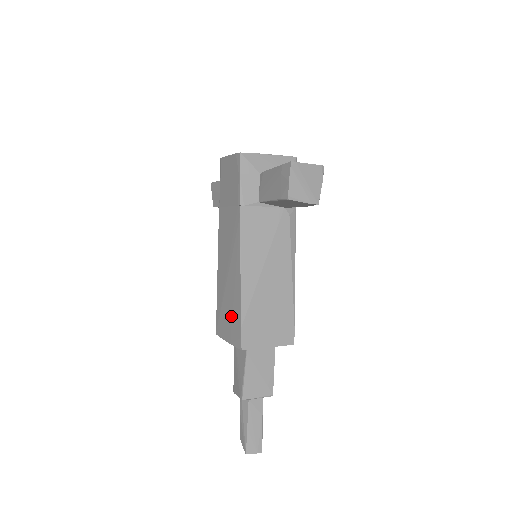
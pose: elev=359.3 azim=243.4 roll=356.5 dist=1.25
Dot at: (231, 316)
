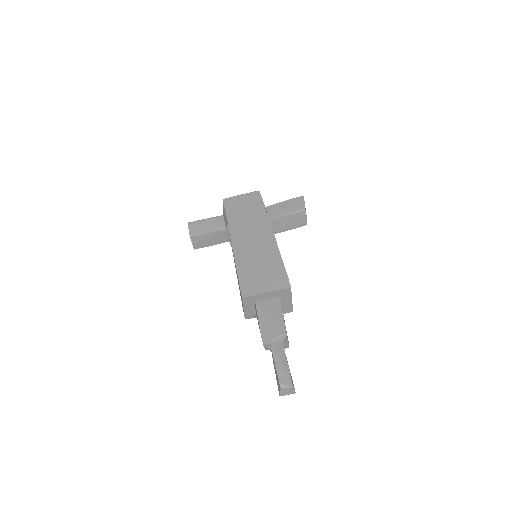
Dot at: (269, 273)
